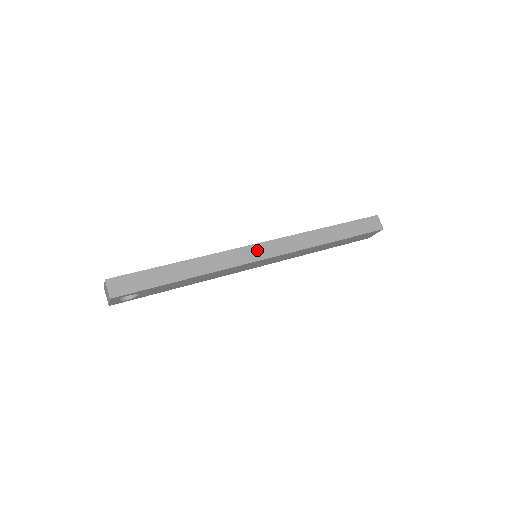
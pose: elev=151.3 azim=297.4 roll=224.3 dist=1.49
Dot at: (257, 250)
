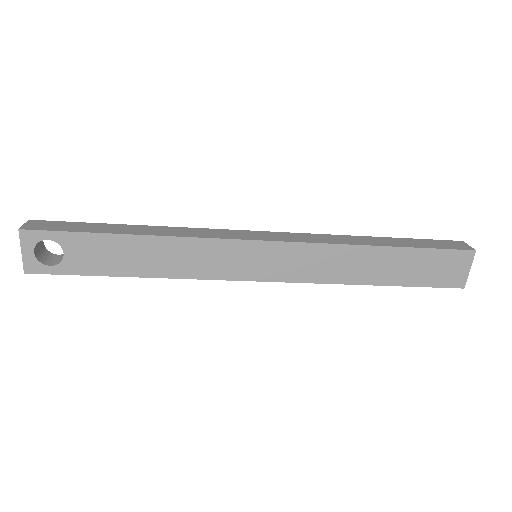
Dot at: (252, 234)
